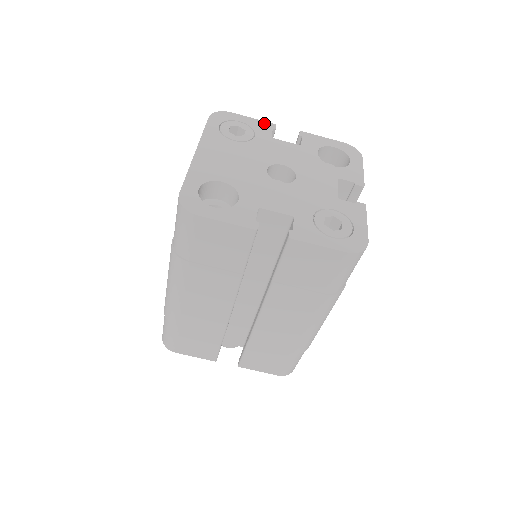
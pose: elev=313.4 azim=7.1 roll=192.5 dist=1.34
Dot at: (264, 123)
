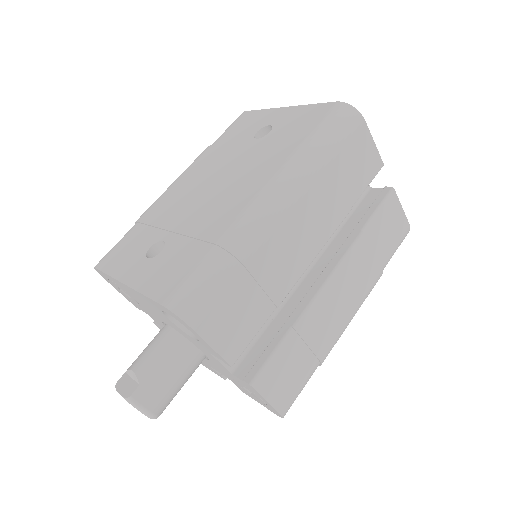
Dot at: occluded
